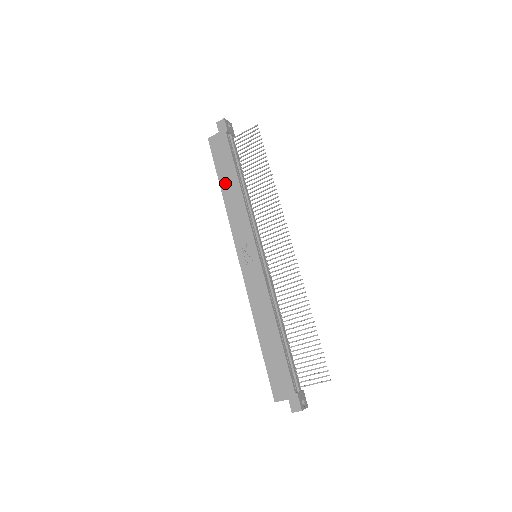
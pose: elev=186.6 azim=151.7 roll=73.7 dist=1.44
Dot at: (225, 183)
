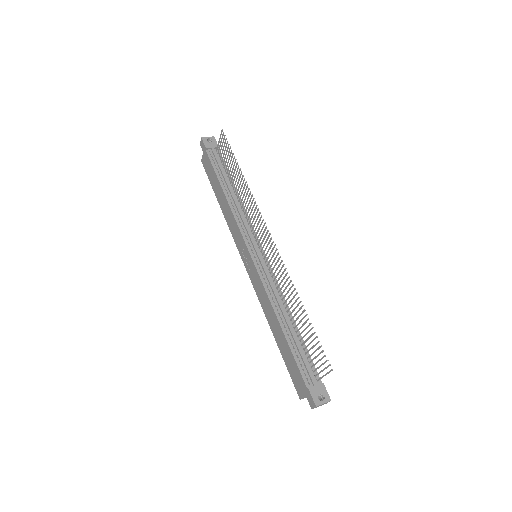
Dot at: (218, 197)
